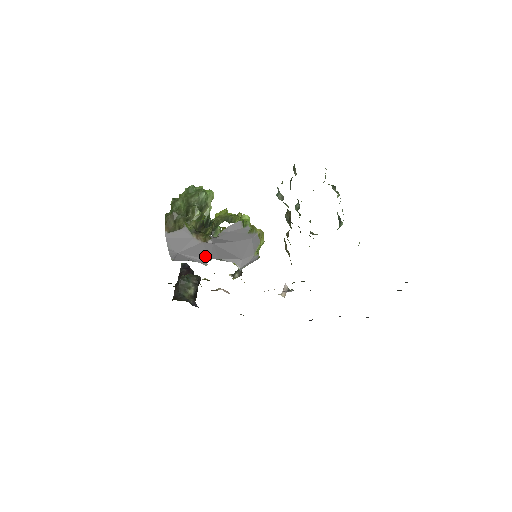
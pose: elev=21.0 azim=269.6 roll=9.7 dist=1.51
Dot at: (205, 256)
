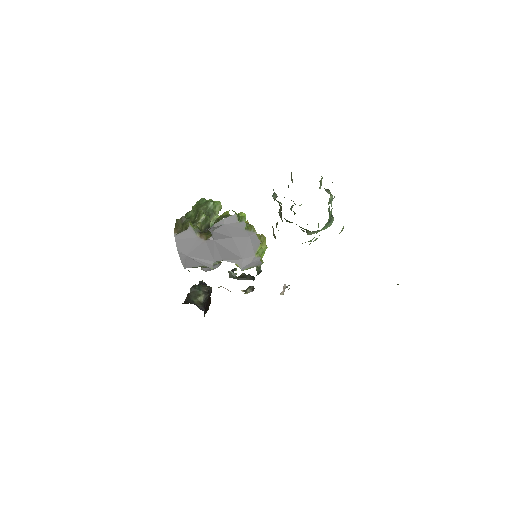
Dot at: (210, 257)
